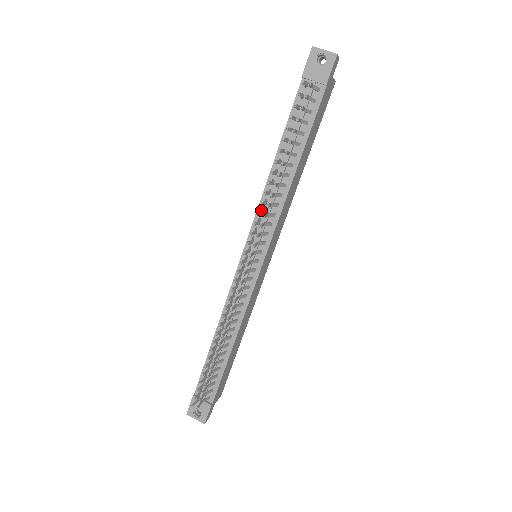
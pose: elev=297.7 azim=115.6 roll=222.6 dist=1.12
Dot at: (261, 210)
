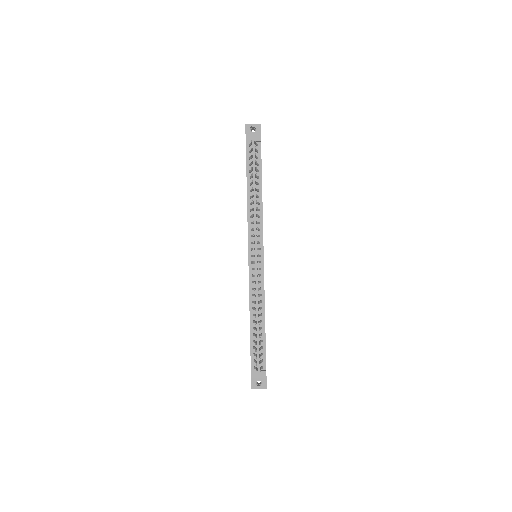
Dot at: (250, 224)
